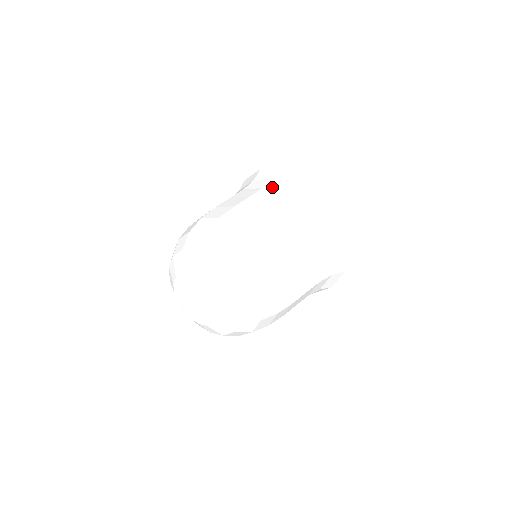
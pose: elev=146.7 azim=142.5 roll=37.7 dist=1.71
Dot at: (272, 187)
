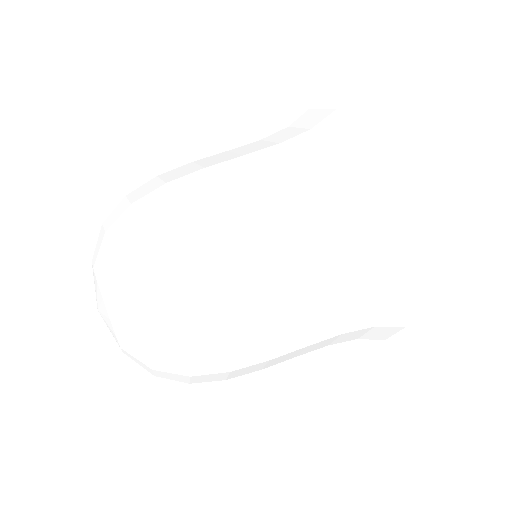
Dot at: (275, 136)
